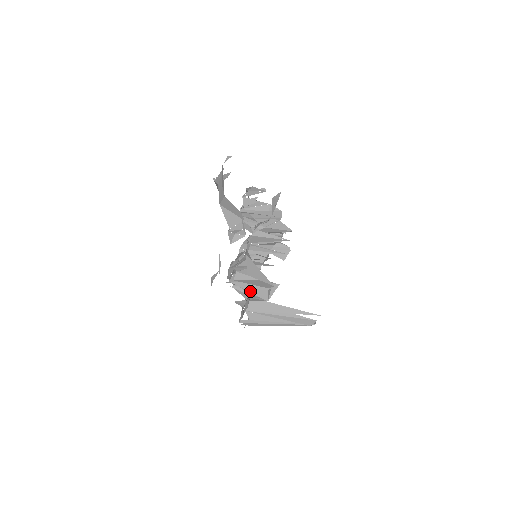
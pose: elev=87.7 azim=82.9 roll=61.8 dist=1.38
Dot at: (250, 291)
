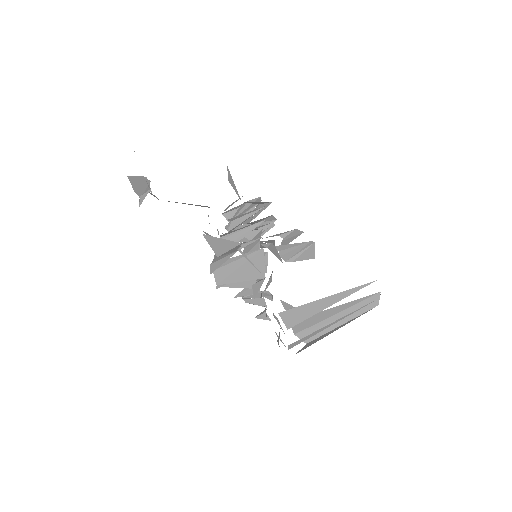
Dot at: (242, 280)
